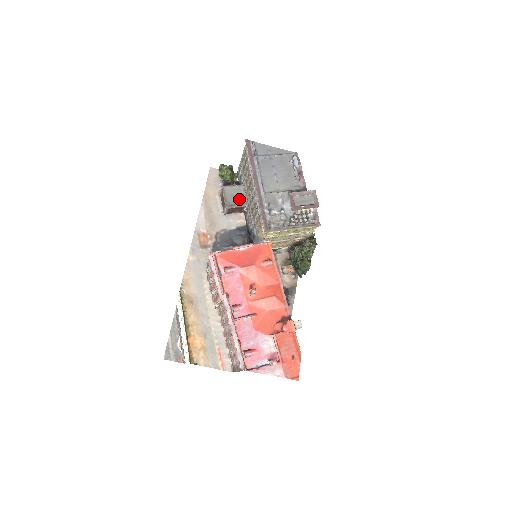
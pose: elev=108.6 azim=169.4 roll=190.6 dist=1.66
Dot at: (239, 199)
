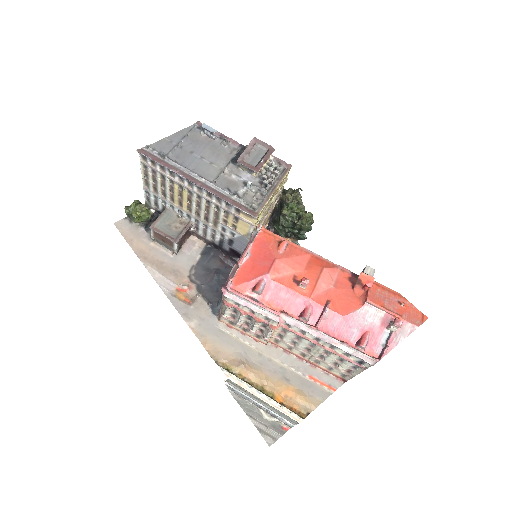
Dot at: (179, 223)
